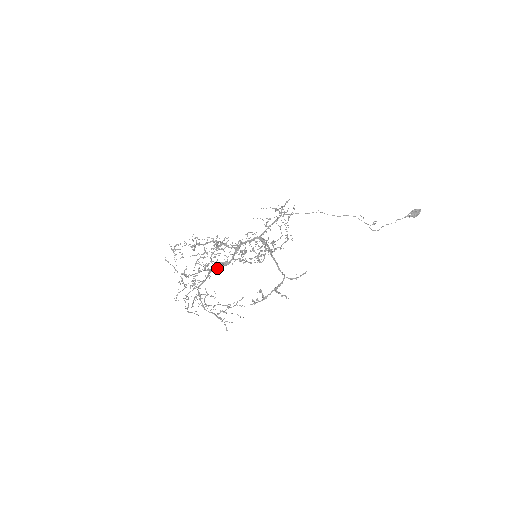
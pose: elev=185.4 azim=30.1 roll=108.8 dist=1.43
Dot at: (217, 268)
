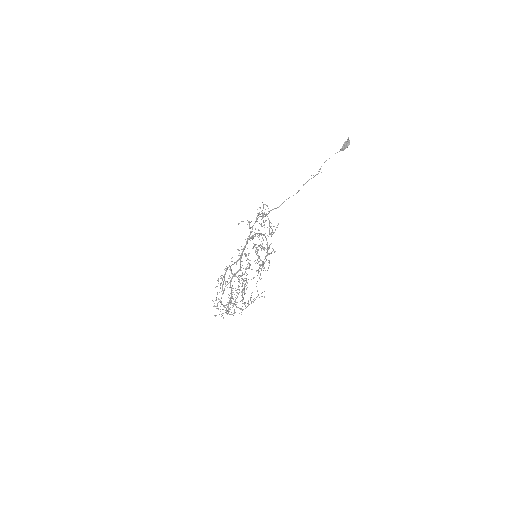
Dot at: occluded
